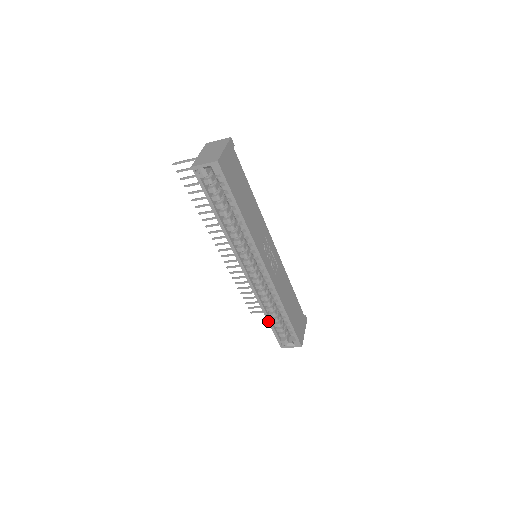
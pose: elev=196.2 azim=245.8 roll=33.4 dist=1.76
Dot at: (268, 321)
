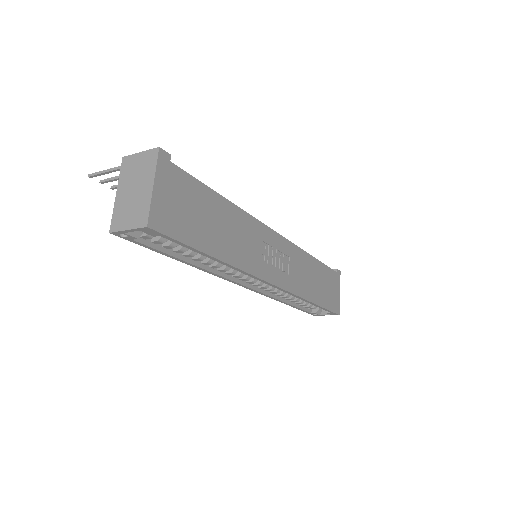
Dot at: (291, 306)
